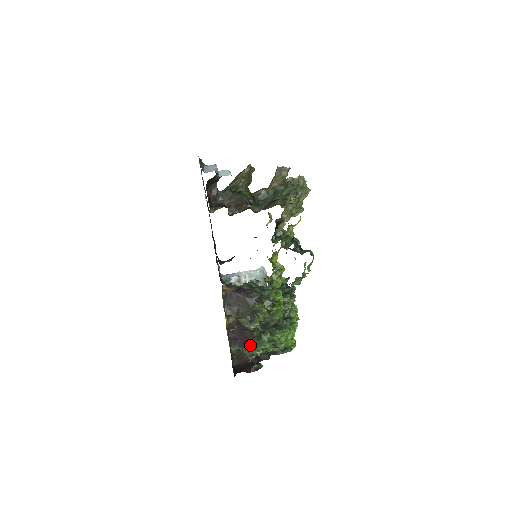
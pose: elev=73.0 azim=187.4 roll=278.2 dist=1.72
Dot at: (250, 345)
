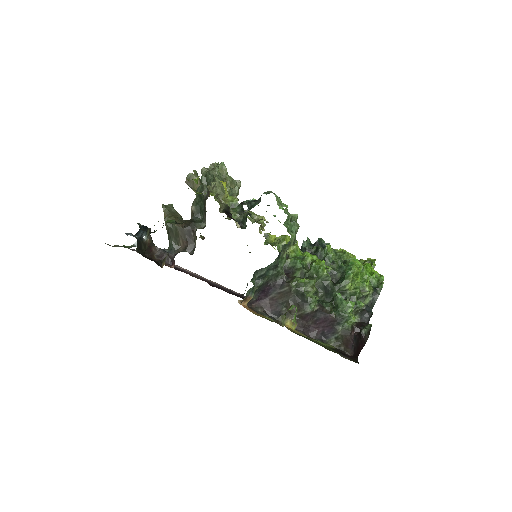
Dot at: (337, 322)
